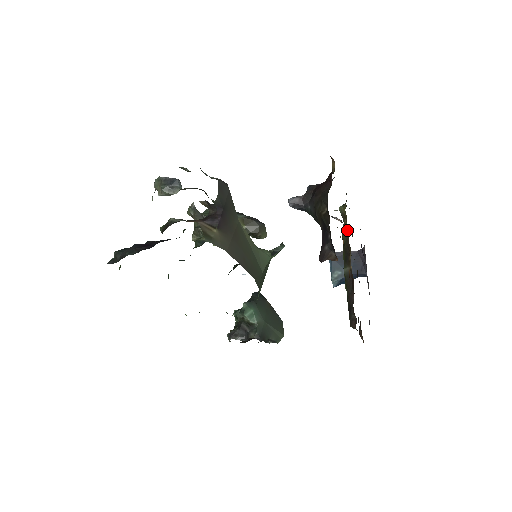
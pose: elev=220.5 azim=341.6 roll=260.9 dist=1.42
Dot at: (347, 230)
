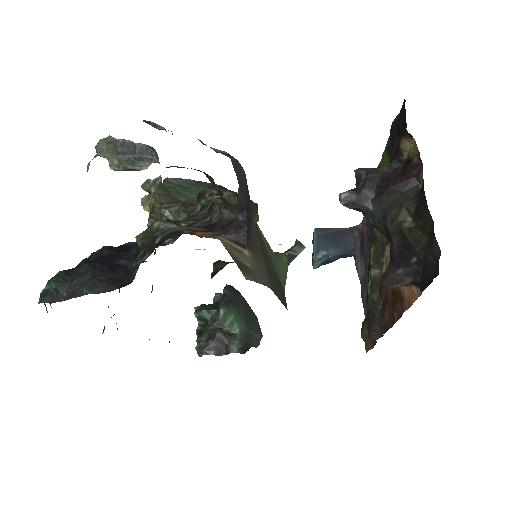
Dot at: occluded
